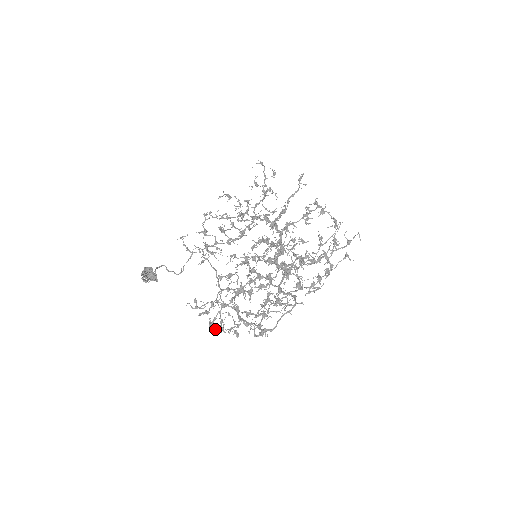
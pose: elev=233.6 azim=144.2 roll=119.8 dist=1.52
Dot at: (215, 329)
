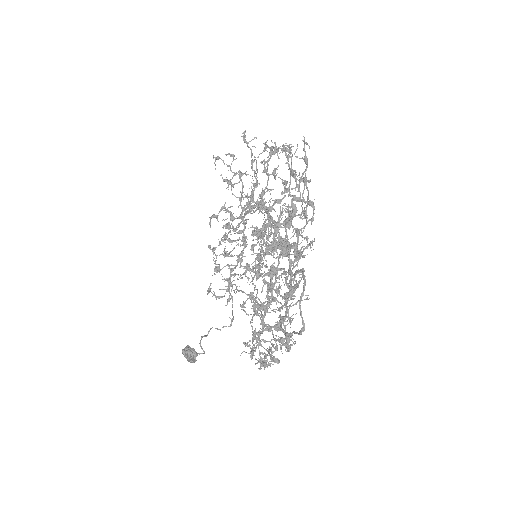
Dot at: (260, 368)
